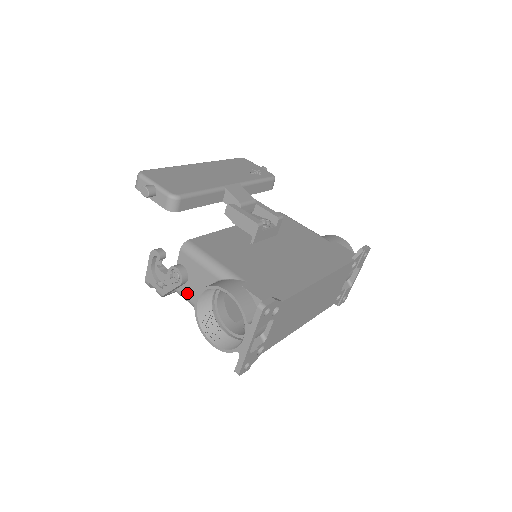
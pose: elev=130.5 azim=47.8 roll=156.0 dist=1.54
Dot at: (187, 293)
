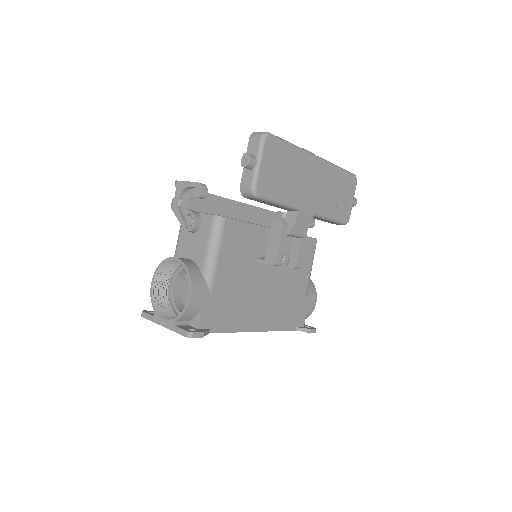
Dot at: (184, 232)
